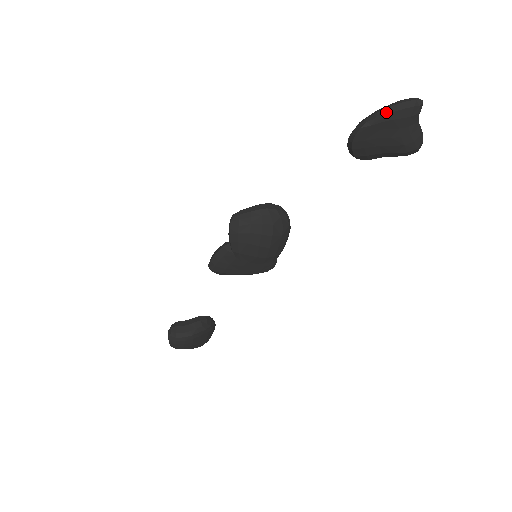
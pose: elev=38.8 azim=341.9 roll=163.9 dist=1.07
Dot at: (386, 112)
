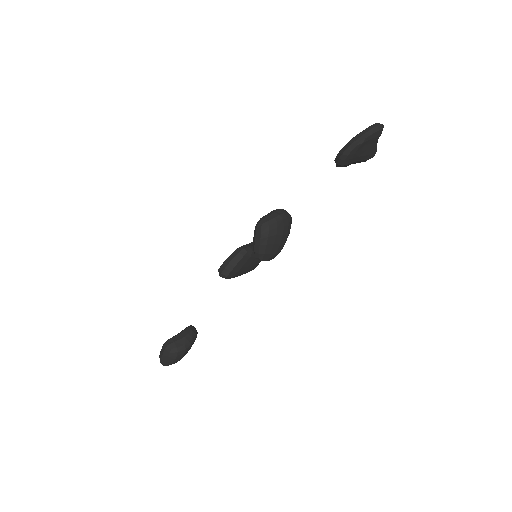
Dot at: (370, 133)
